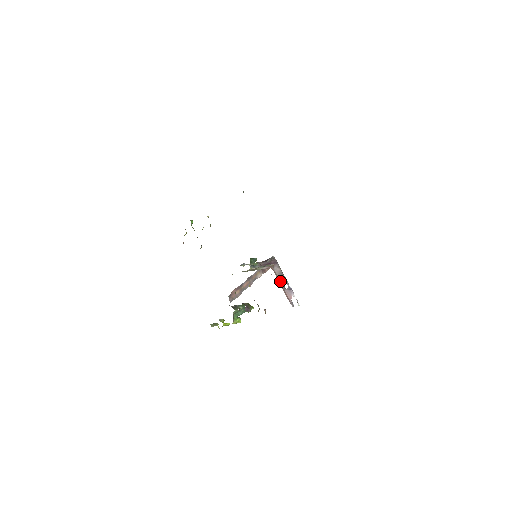
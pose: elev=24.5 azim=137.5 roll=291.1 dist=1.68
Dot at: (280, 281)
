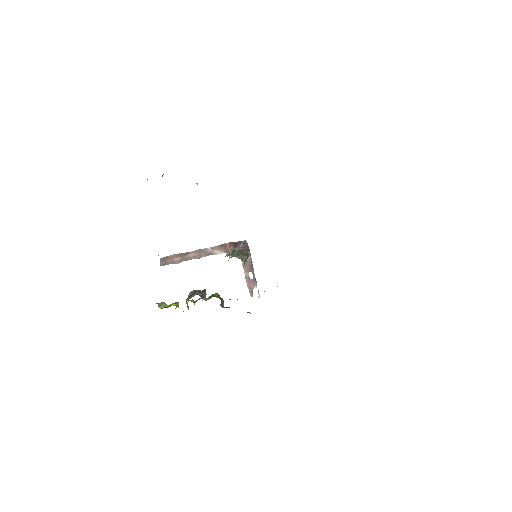
Dot at: (247, 269)
